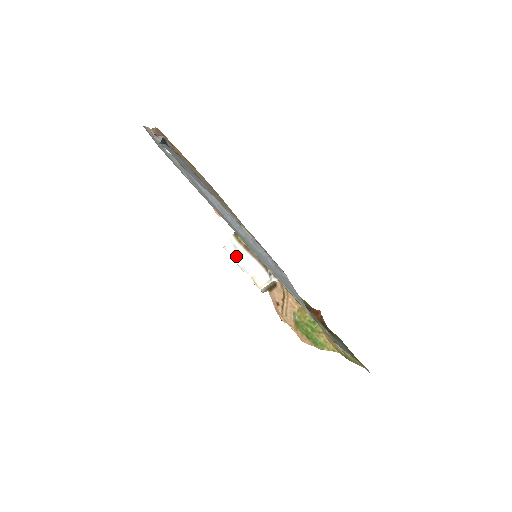
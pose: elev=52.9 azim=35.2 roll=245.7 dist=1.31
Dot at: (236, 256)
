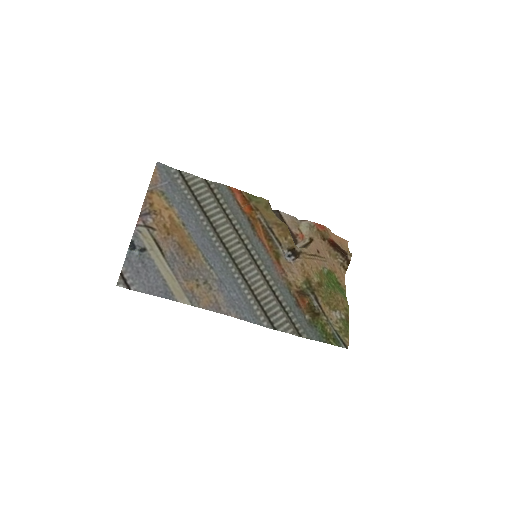
Dot at: occluded
